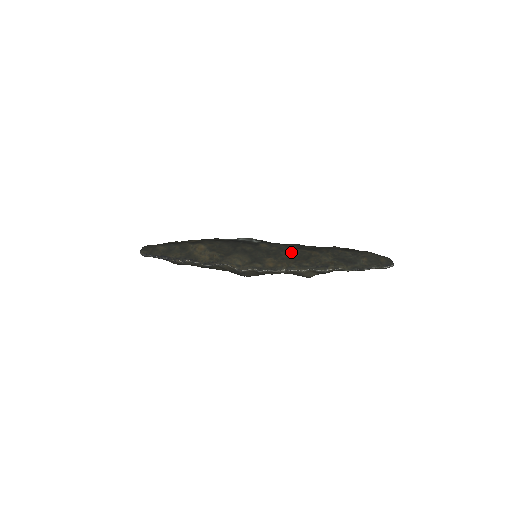
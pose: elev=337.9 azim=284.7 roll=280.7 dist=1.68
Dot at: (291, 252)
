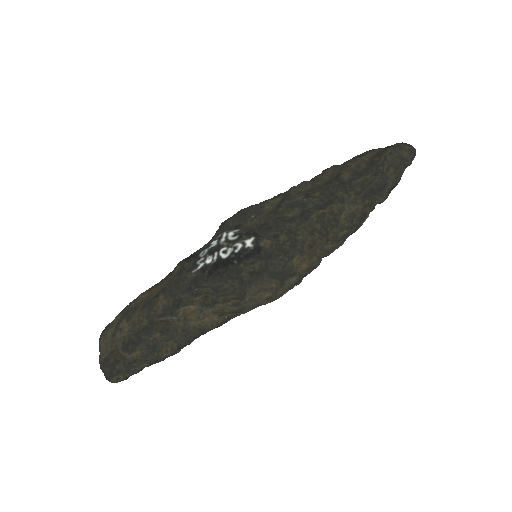
Dot at: (309, 228)
